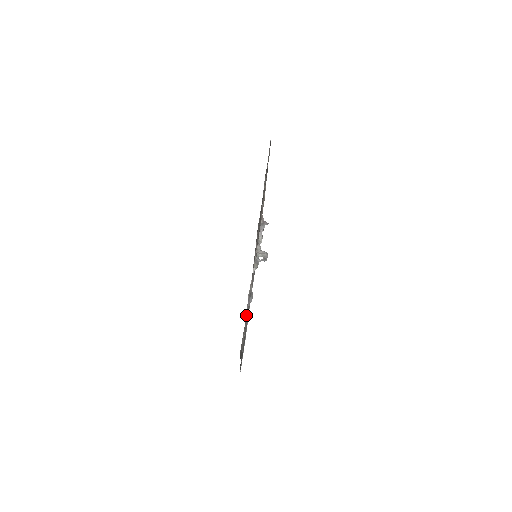
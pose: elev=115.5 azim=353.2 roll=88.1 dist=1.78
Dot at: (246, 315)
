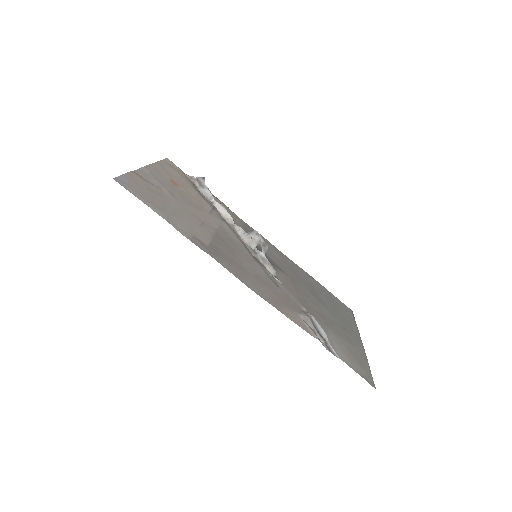
Dot at: (342, 359)
